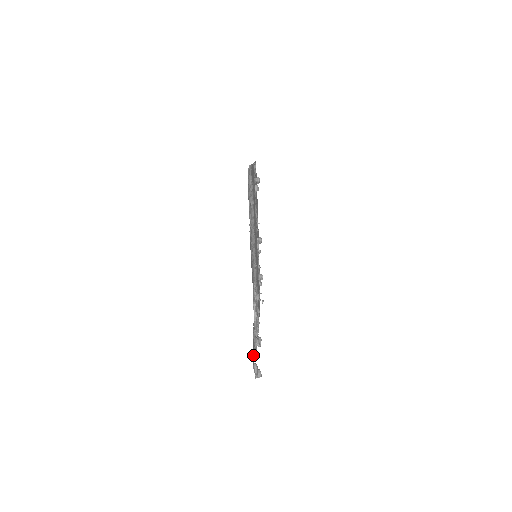
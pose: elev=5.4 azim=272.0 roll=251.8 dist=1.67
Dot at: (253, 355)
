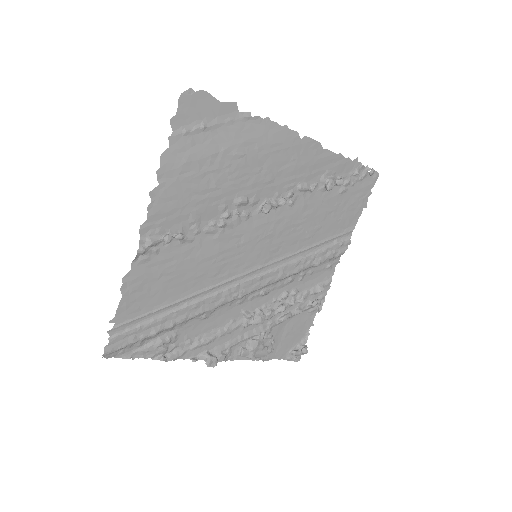
Dot at: (297, 334)
